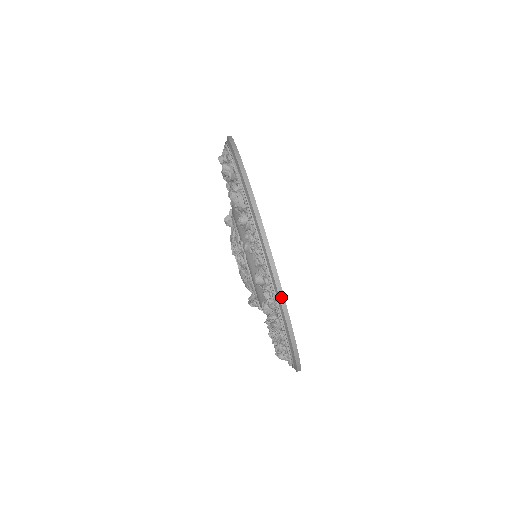
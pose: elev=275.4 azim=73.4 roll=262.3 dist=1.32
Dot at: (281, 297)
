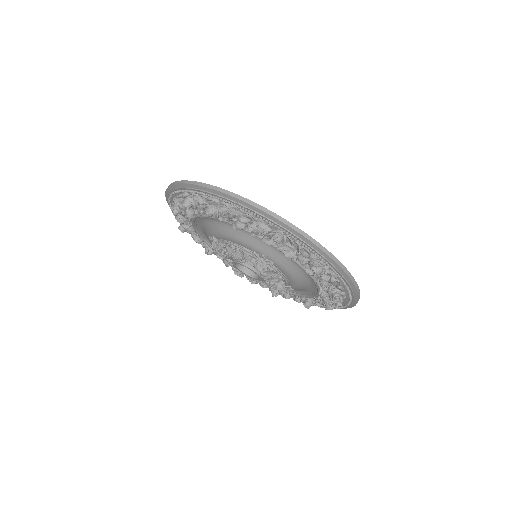
Dot at: (345, 271)
